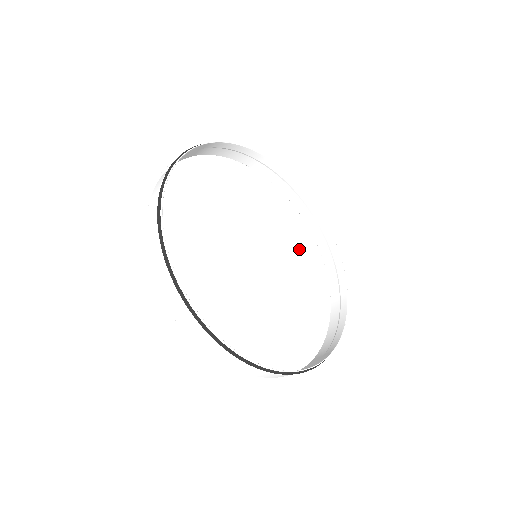
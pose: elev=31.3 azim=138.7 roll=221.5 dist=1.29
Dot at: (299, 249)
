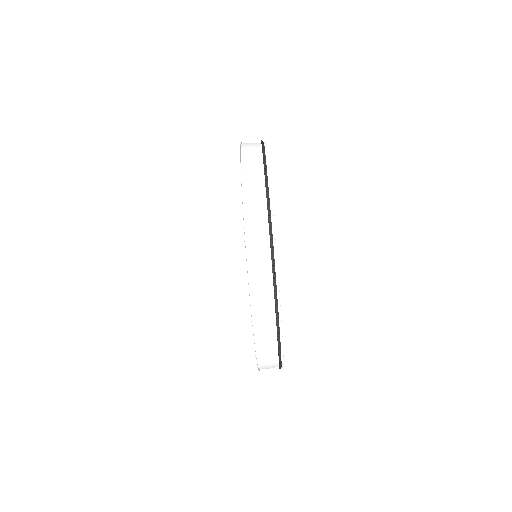
Dot at: occluded
